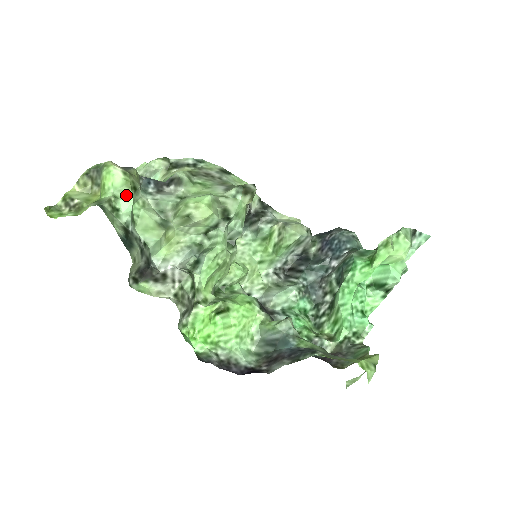
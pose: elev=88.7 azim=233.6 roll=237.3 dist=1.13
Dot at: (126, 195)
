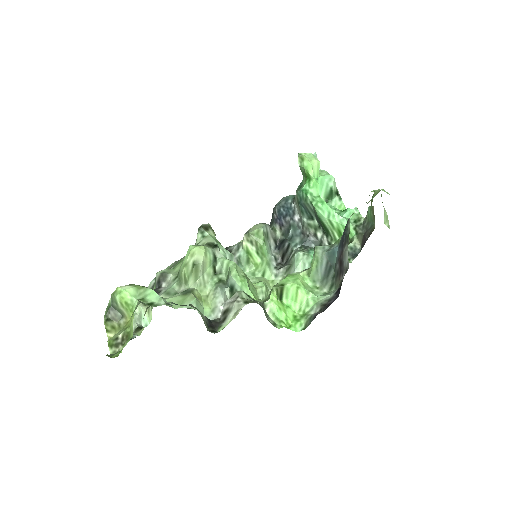
Dot at: (146, 292)
